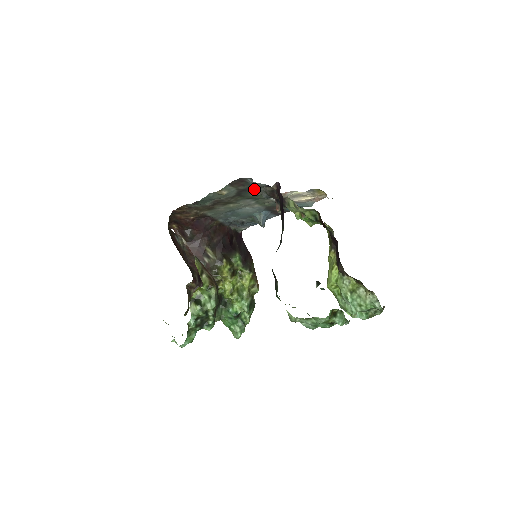
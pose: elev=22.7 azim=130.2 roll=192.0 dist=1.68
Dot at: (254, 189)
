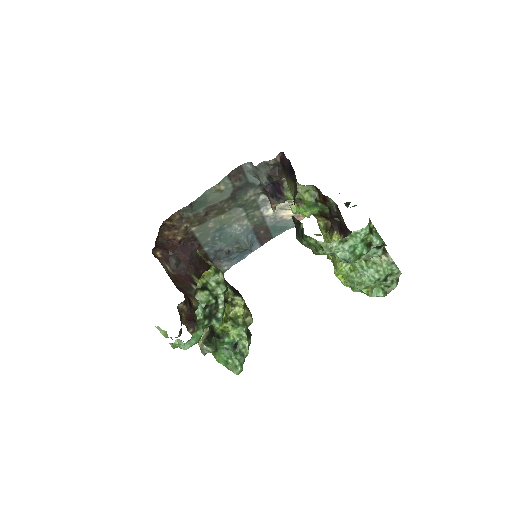
Dot at: (248, 189)
